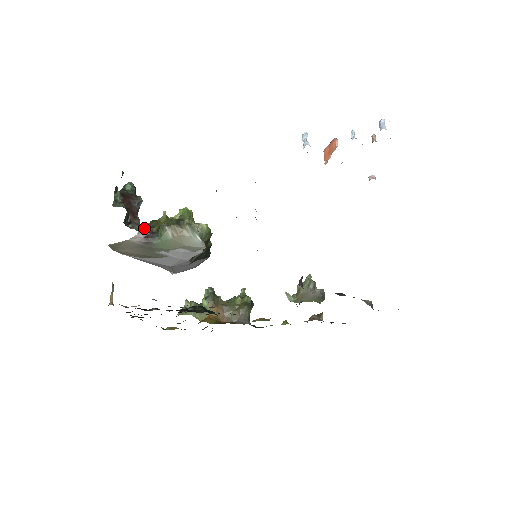
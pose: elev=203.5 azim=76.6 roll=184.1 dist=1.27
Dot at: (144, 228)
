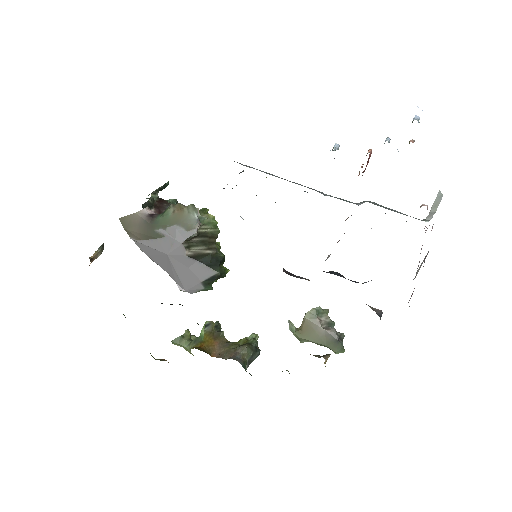
Dot at: occluded
